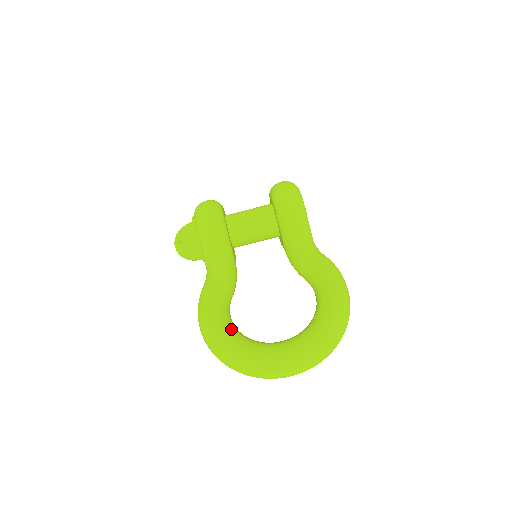
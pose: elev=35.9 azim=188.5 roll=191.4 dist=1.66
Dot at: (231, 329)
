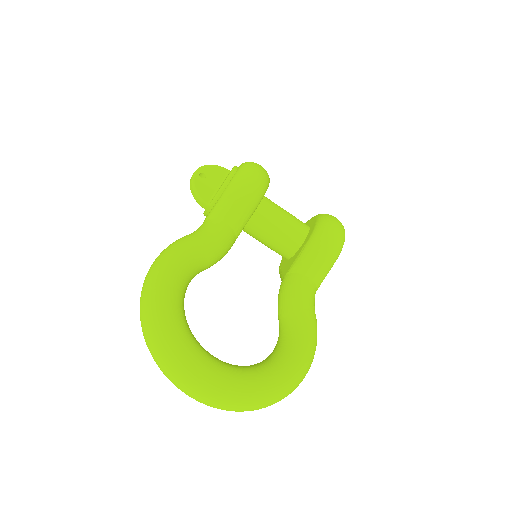
Dot at: (181, 300)
